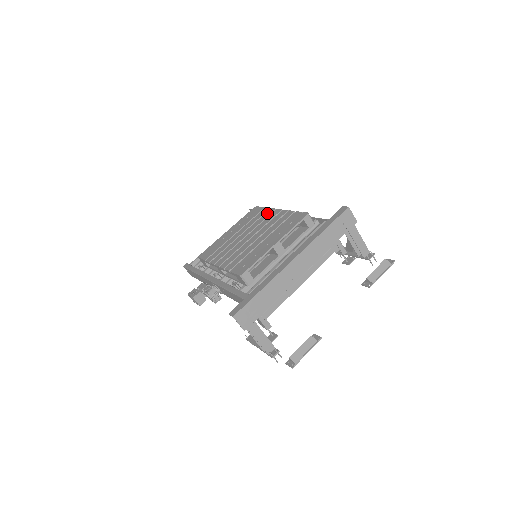
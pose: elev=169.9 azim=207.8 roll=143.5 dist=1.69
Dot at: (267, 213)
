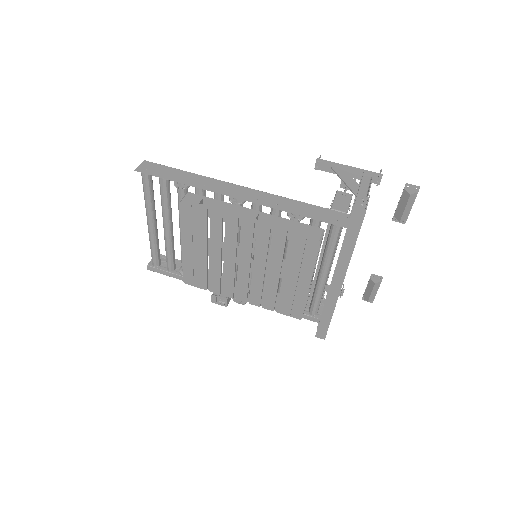
Dot at: (229, 226)
